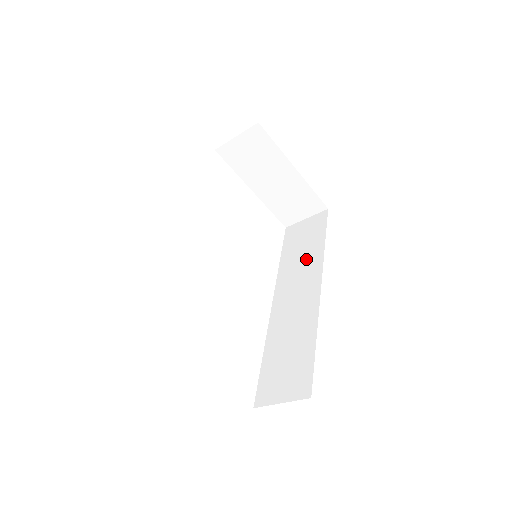
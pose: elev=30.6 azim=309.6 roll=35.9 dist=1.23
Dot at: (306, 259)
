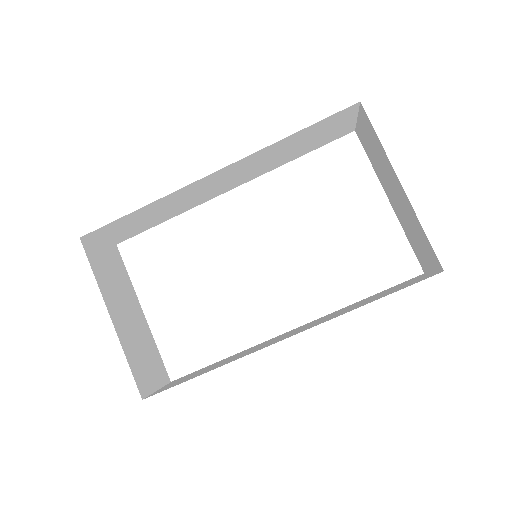
Dot at: (346, 310)
